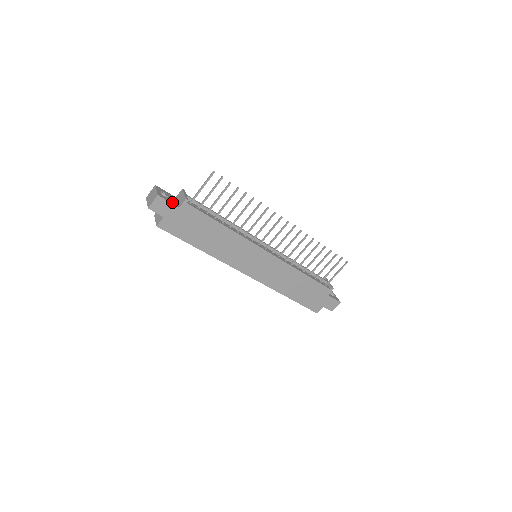
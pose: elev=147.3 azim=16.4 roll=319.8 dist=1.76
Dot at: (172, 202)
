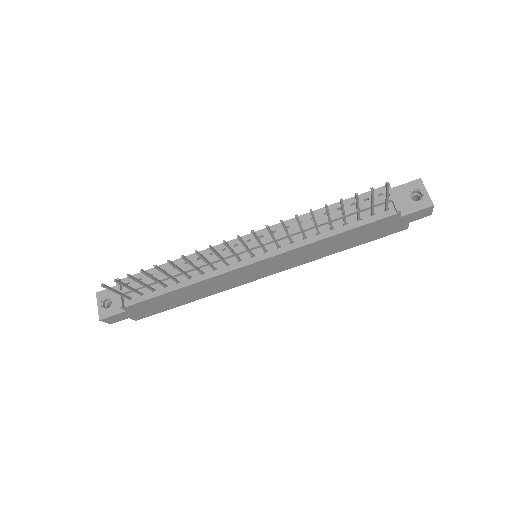
Dot at: (117, 310)
